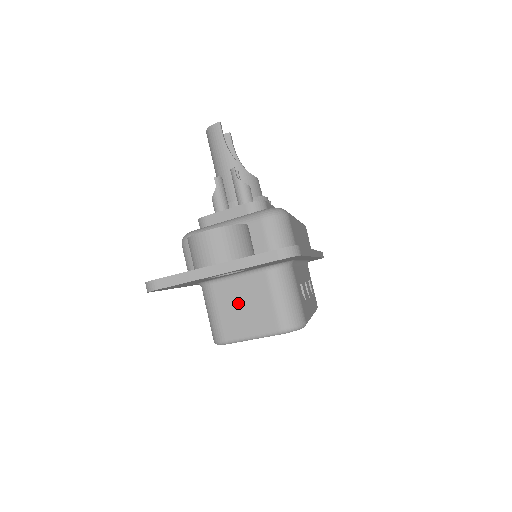
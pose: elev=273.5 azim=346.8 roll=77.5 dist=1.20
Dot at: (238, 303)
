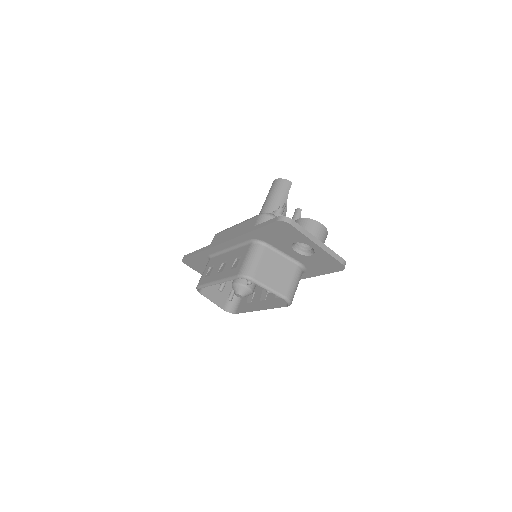
Dot at: (274, 267)
